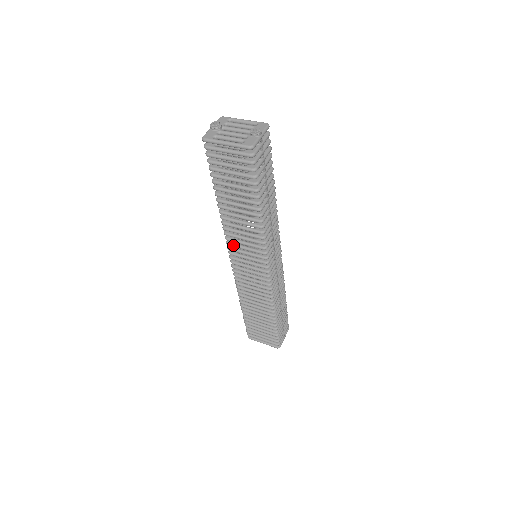
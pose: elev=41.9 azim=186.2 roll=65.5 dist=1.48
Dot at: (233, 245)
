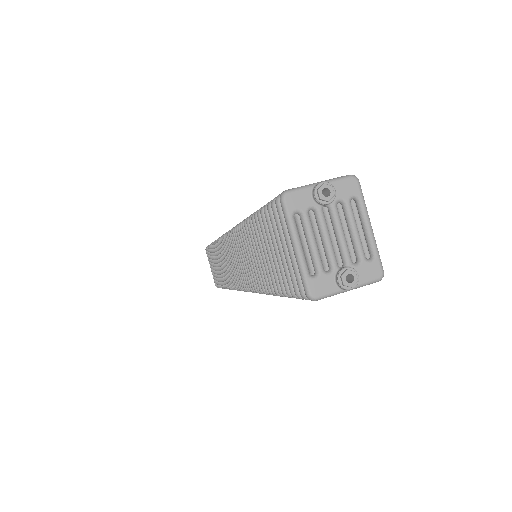
Dot at: (236, 240)
